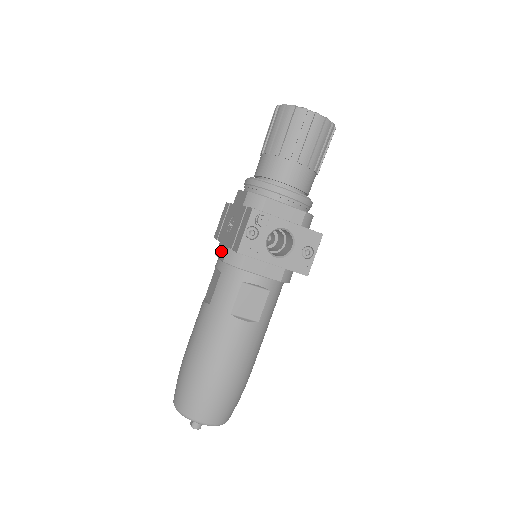
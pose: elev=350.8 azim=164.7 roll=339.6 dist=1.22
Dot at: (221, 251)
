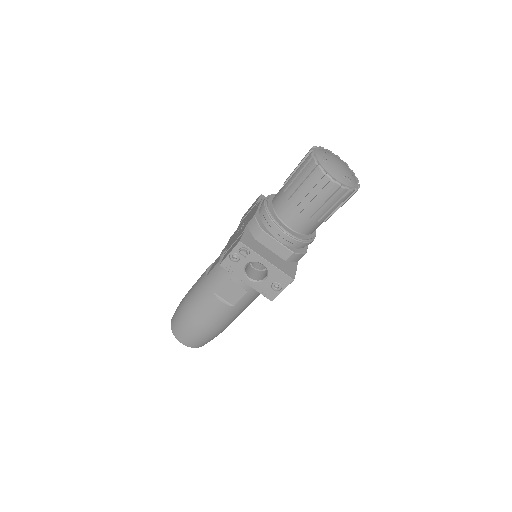
Dot at: (229, 242)
